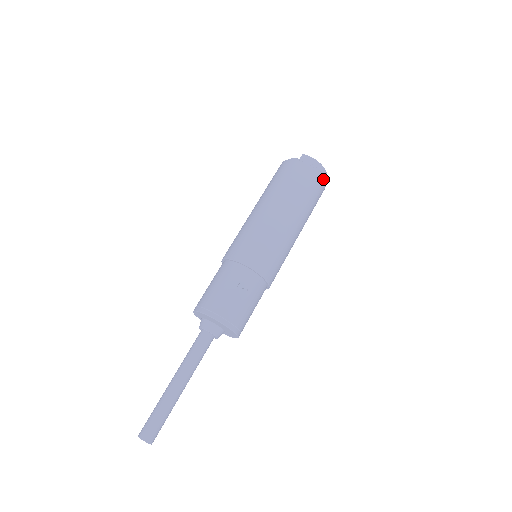
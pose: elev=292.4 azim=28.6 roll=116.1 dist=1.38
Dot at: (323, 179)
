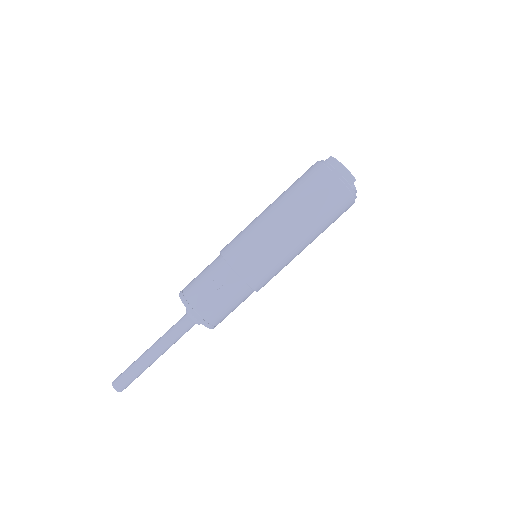
Dot at: (344, 185)
